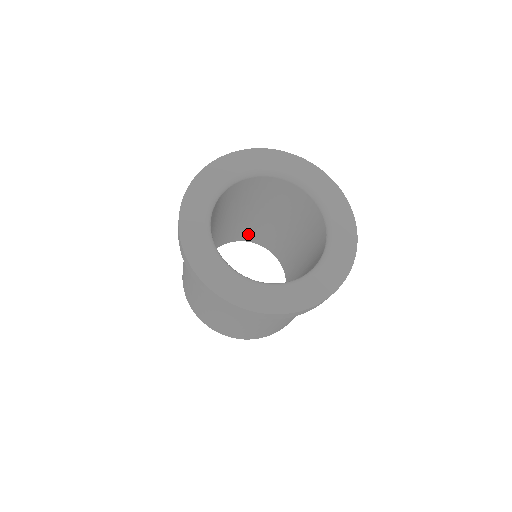
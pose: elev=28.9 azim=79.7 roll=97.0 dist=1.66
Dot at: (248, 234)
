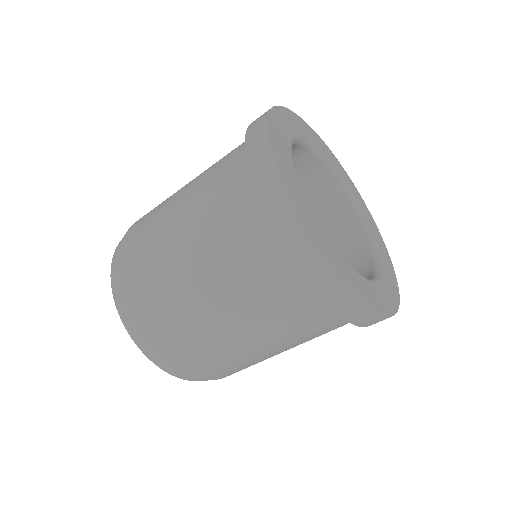
Dot at: occluded
